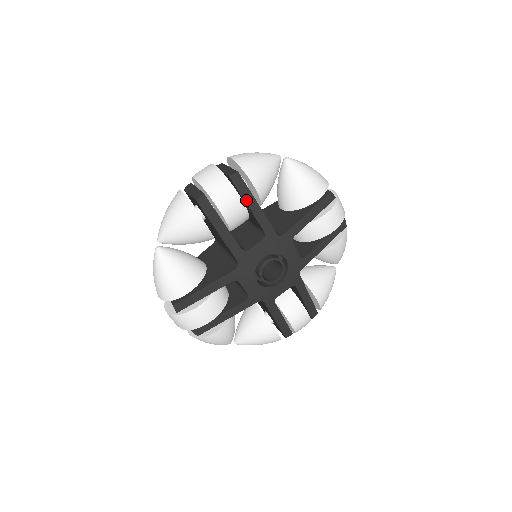
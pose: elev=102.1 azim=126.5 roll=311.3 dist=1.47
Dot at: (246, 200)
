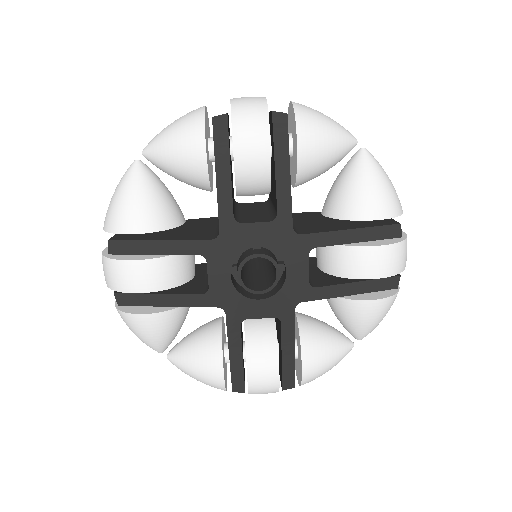
Dot at: (277, 156)
